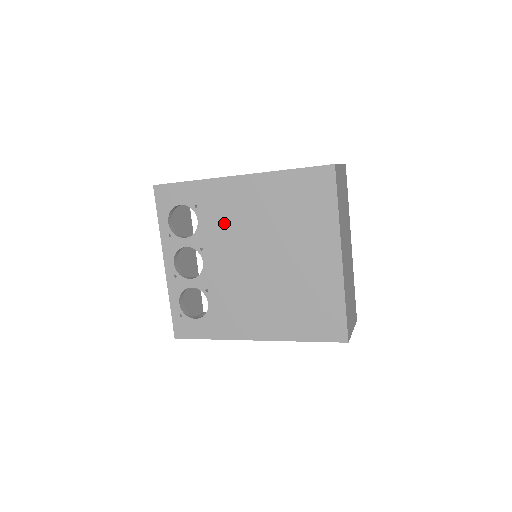
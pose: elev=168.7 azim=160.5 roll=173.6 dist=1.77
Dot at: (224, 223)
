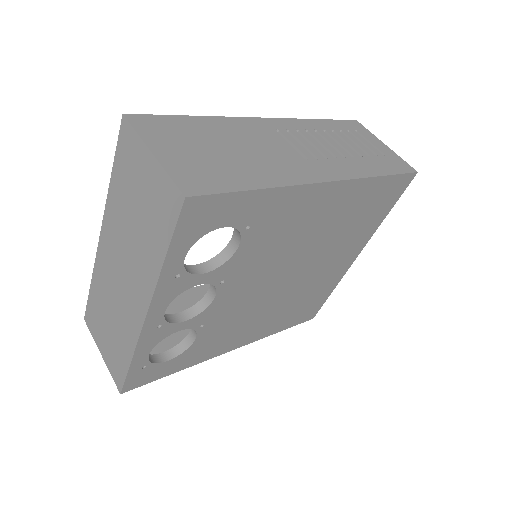
Dot at: (274, 244)
